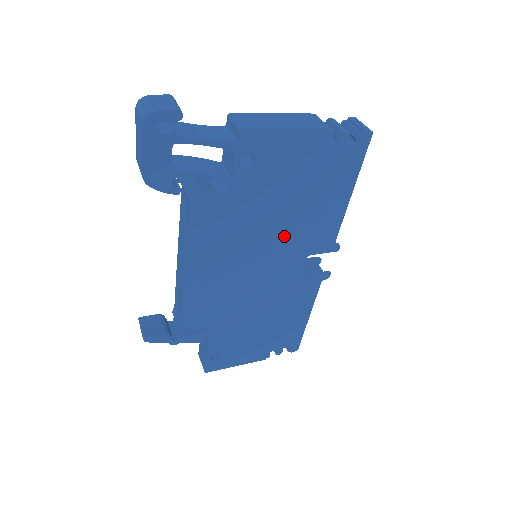
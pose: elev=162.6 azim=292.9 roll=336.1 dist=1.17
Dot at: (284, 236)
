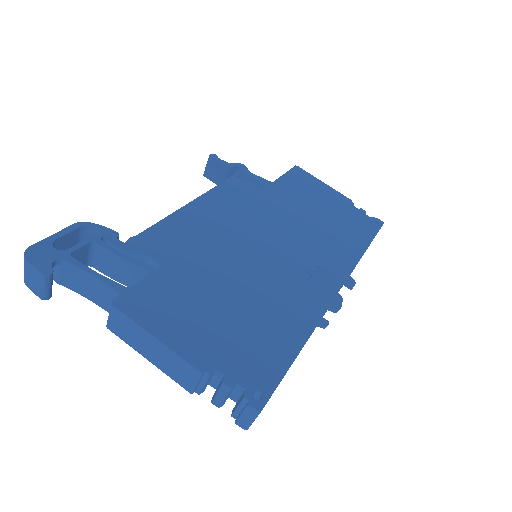
Dot at: occluded
